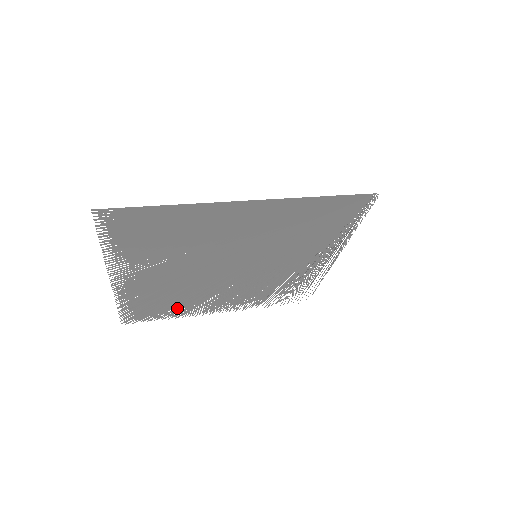
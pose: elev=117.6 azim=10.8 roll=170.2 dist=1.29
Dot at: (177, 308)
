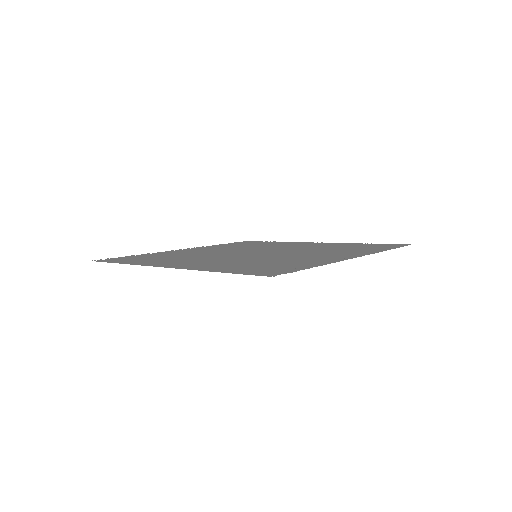
Dot at: occluded
